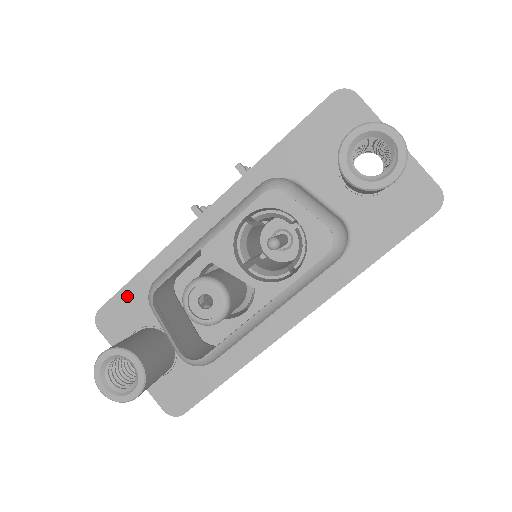
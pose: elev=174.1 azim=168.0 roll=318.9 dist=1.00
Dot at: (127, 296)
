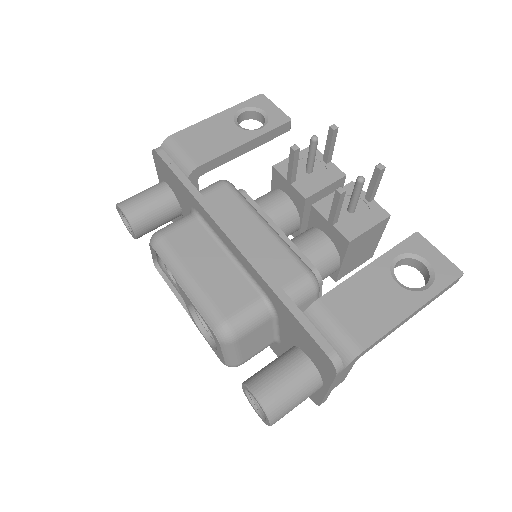
Dot at: (172, 175)
